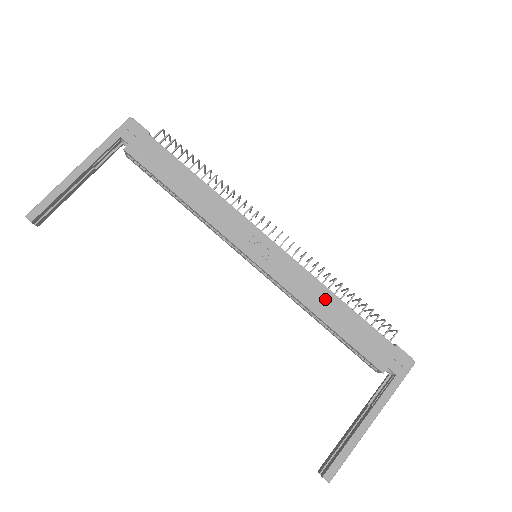
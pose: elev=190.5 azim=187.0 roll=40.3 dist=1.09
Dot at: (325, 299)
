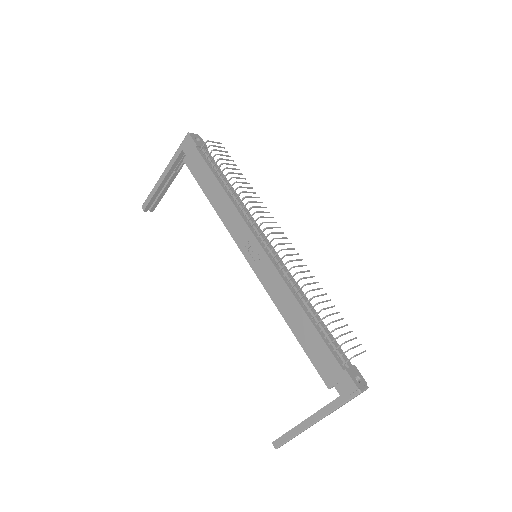
Dot at: (293, 308)
